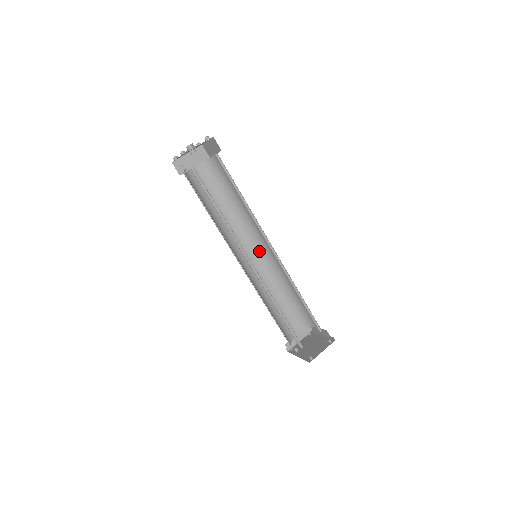
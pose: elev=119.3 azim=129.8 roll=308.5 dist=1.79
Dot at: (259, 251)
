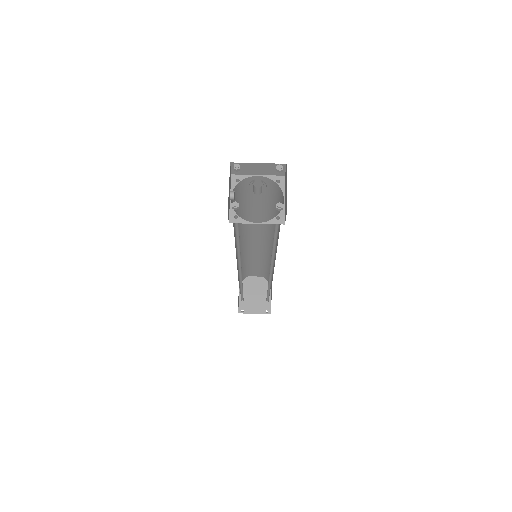
Dot at: (268, 242)
